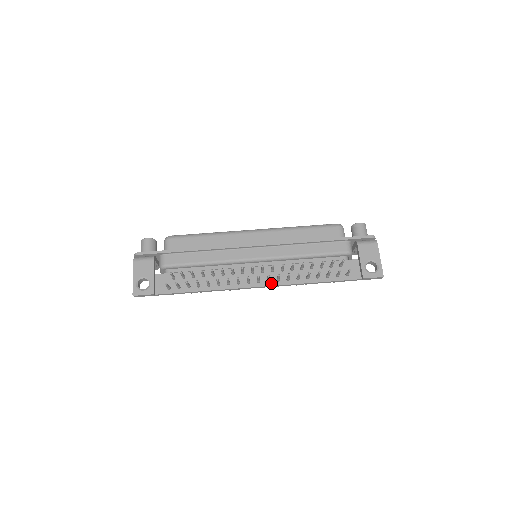
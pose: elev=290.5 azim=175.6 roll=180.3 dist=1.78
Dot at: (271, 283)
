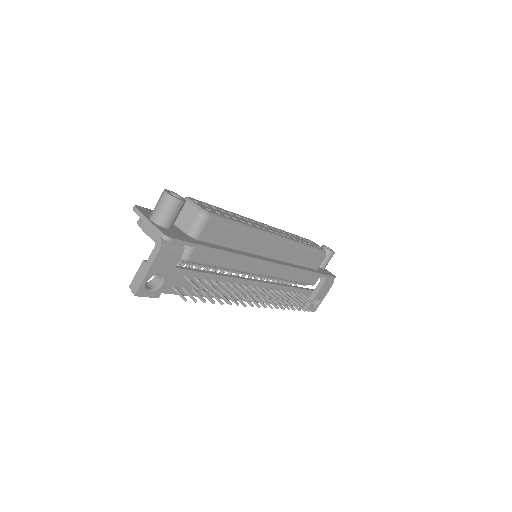
Dot at: (255, 300)
